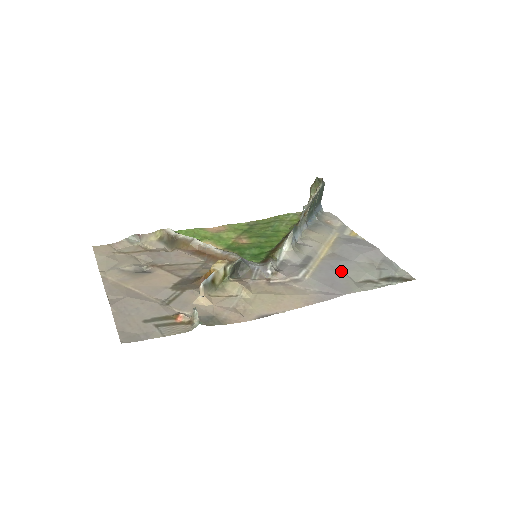
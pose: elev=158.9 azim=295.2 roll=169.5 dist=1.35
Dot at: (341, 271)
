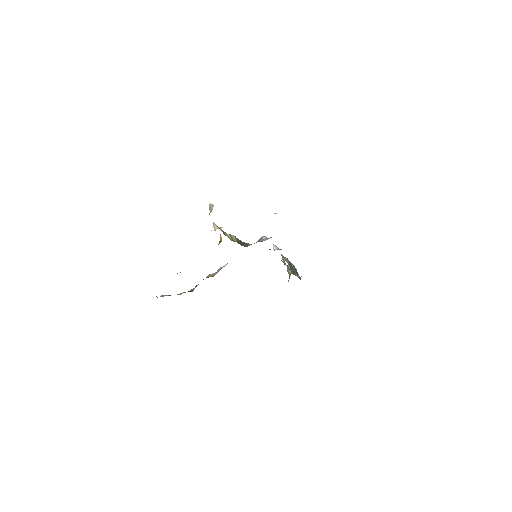
Dot at: occluded
